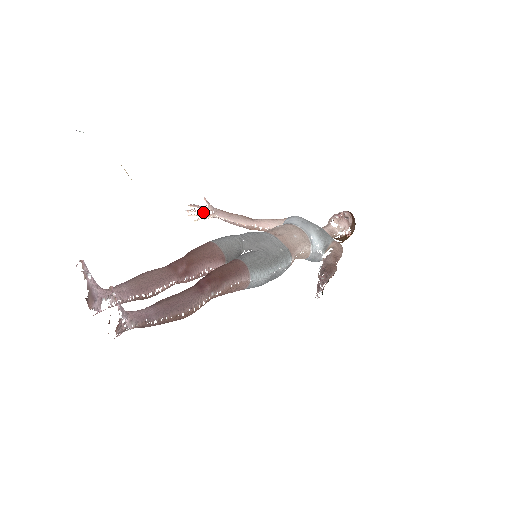
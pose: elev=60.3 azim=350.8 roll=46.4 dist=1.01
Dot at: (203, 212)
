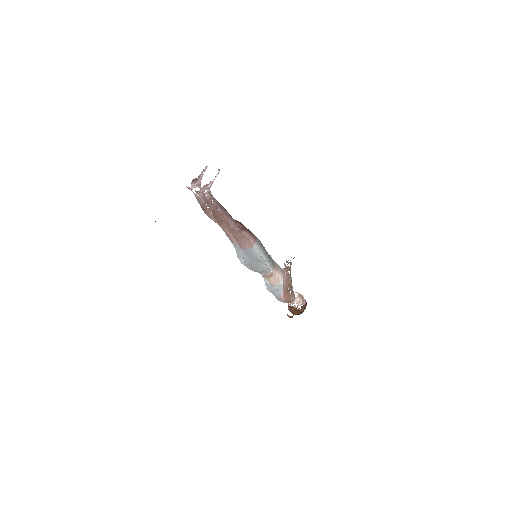
Dot at: occluded
